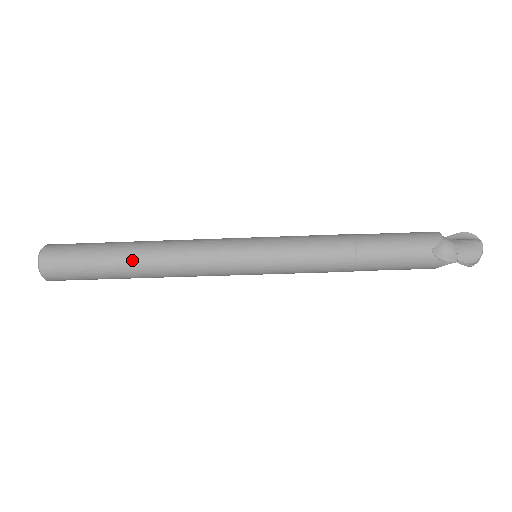
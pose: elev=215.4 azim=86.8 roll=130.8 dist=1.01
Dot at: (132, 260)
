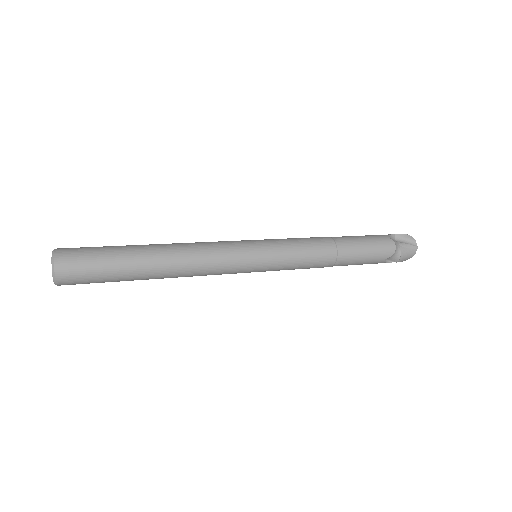
Dot at: (152, 275)
